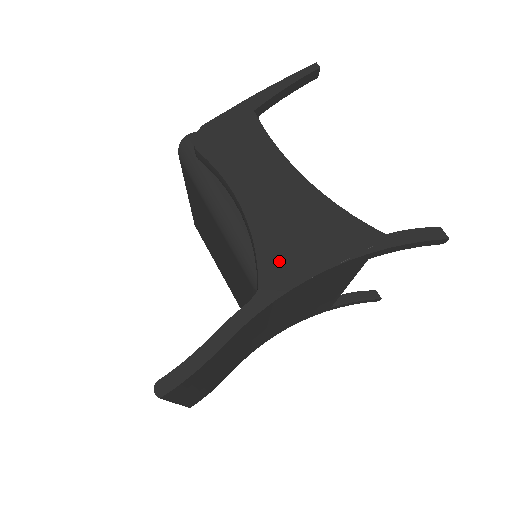
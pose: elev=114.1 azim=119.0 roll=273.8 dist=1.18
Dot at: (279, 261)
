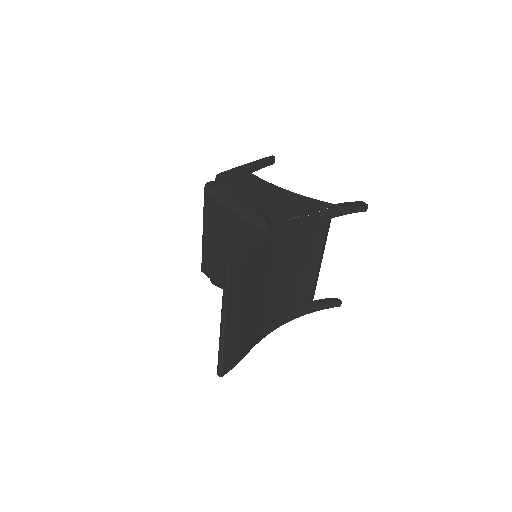
Dot at: (280, 213)
